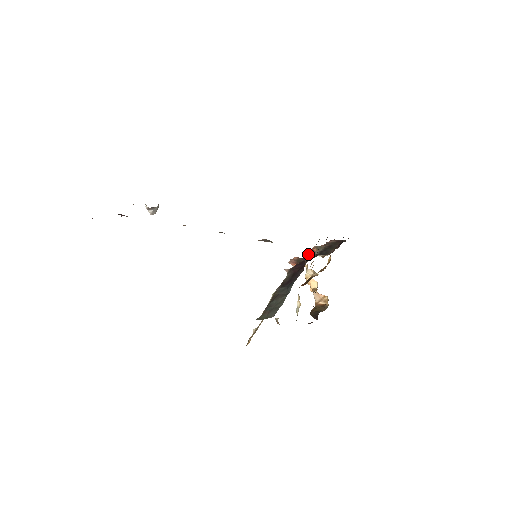
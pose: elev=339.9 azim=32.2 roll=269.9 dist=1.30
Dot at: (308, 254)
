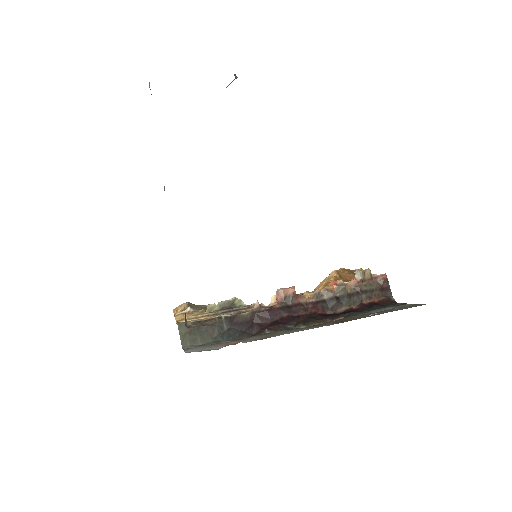
Dot at: (315, 291)
